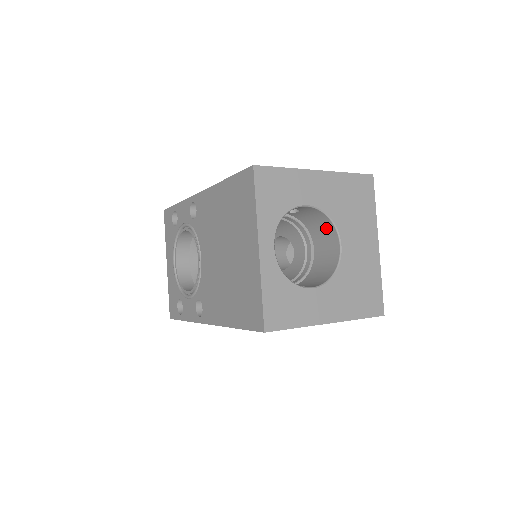
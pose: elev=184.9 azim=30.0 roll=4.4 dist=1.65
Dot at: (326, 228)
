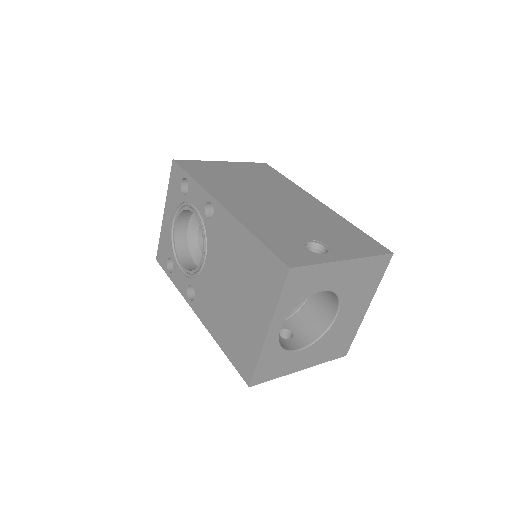
Dot at: (331, 295)
